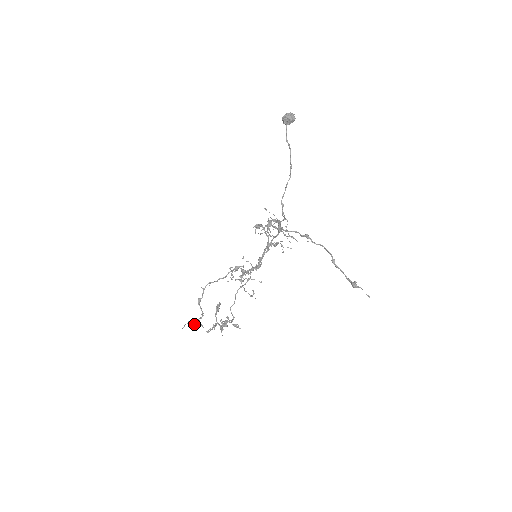
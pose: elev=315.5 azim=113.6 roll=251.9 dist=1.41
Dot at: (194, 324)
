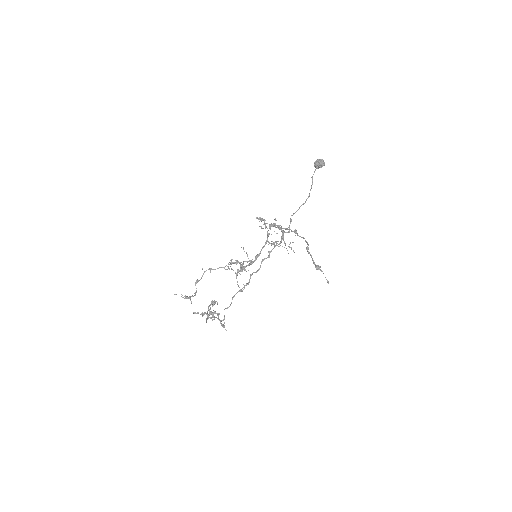
Dot at: (185, 298)
